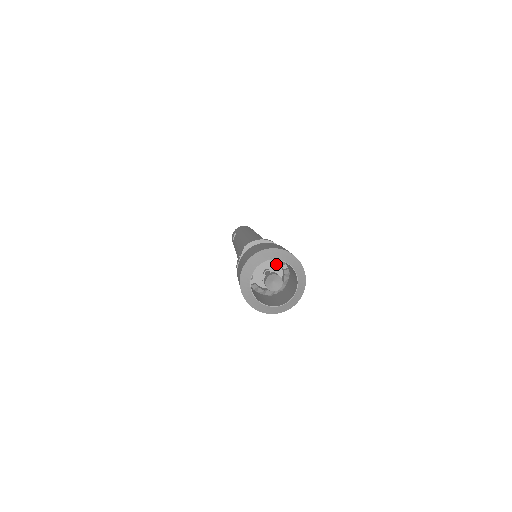
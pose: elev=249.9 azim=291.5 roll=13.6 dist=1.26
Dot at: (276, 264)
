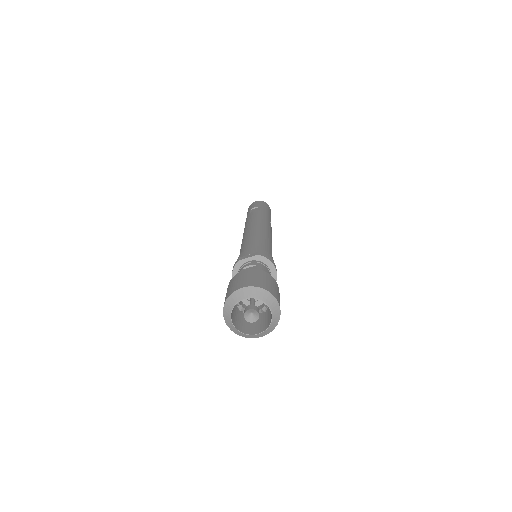
Dot at: occluded
